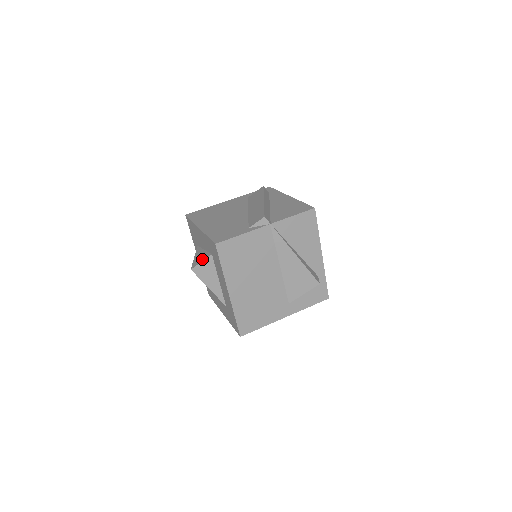
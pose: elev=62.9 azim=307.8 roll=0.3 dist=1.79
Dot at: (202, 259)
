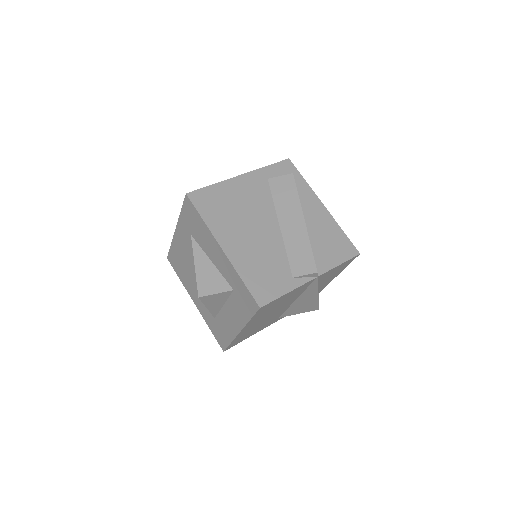
Dot at: (216, 288)
